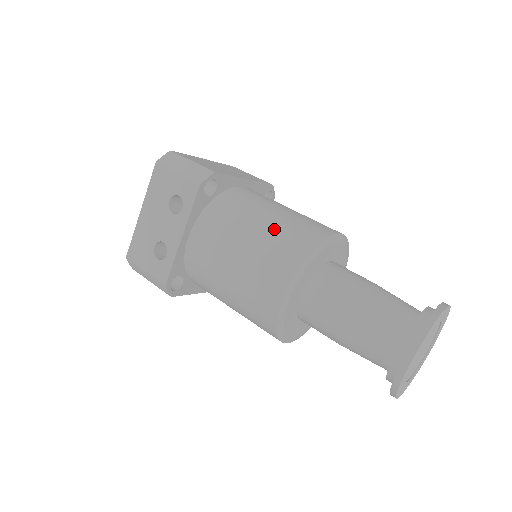
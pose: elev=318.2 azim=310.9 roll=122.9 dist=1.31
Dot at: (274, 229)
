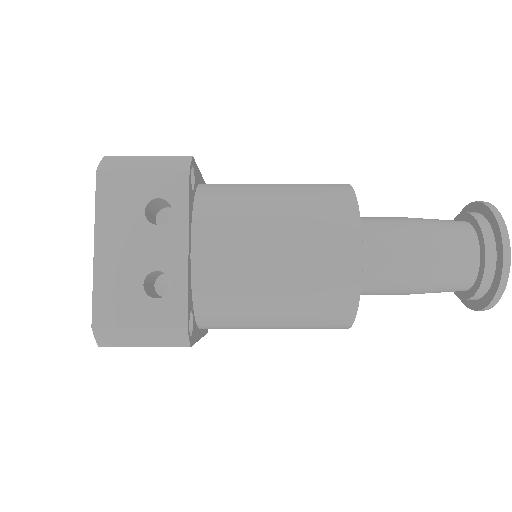
Dot at: (297, 194)
